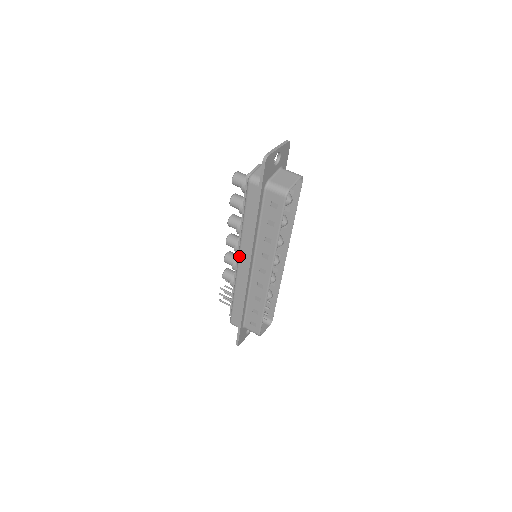
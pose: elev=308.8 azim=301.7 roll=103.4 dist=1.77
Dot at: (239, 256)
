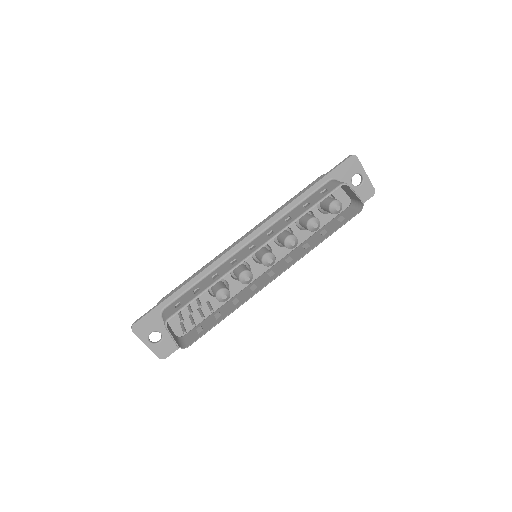
Dot at: (248, 232)
